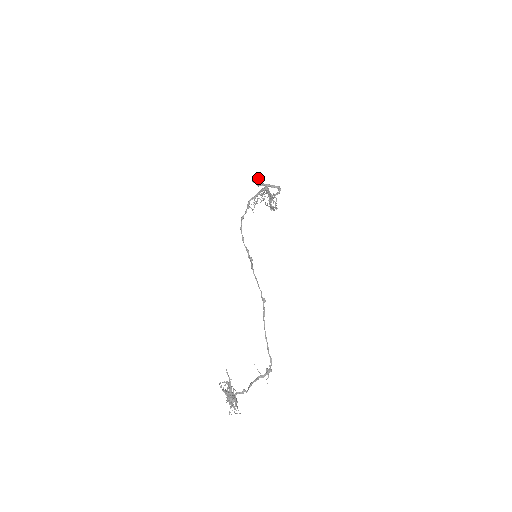
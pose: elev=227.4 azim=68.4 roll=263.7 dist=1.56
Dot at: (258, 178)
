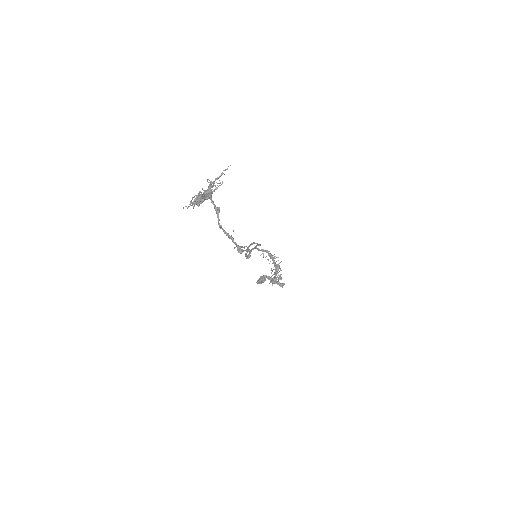
Dot at: occluded
